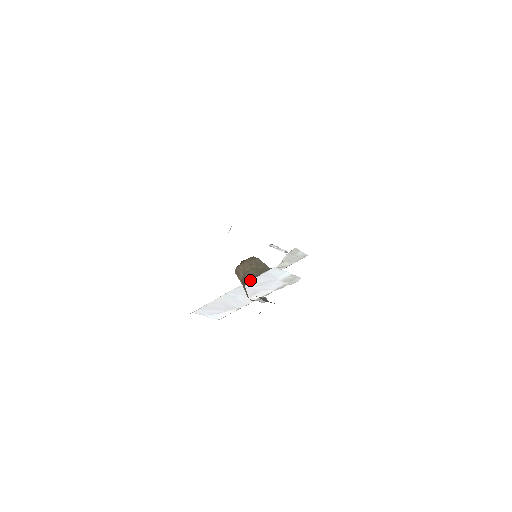
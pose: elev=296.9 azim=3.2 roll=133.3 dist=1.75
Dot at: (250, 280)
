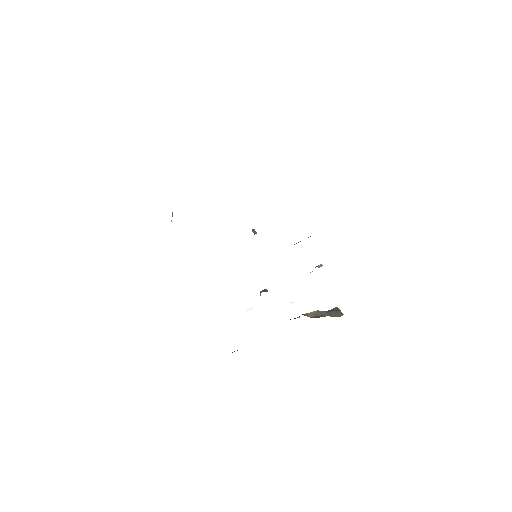
Dot at: occluded
